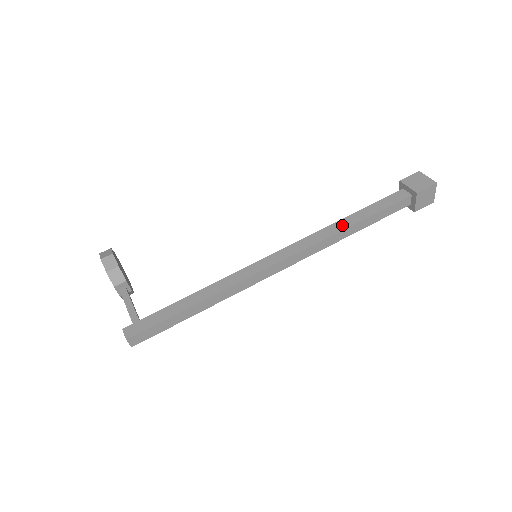
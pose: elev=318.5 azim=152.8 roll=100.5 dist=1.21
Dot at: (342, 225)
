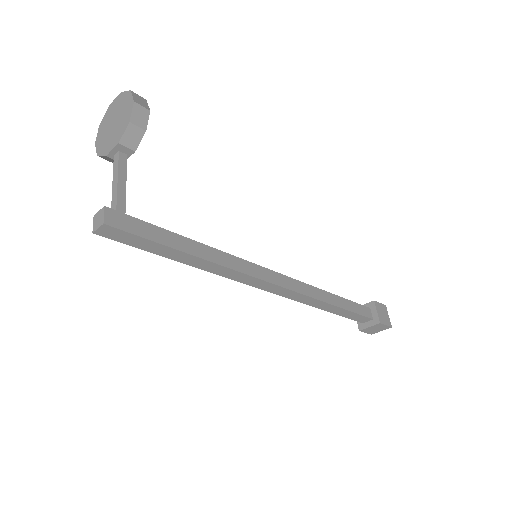
Dot at: (328, 298)
